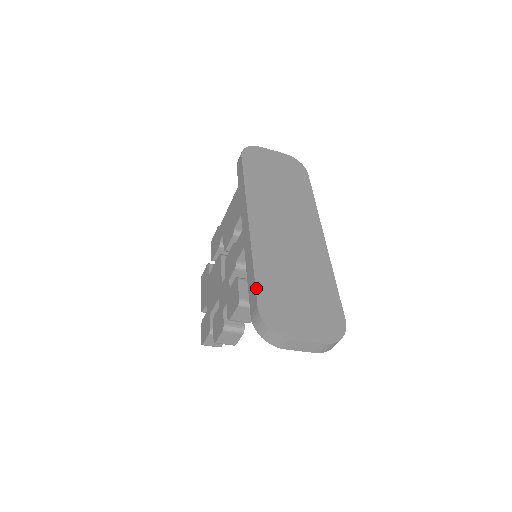
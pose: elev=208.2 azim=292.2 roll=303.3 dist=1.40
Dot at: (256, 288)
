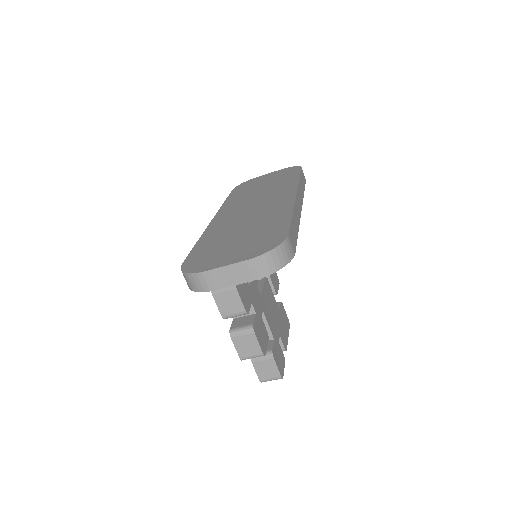
Dot at: (189, 253)
